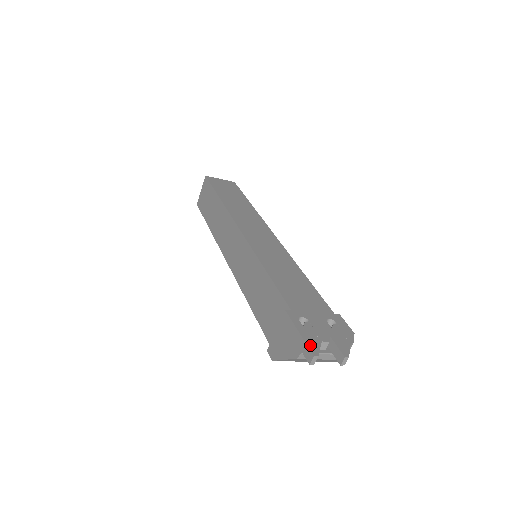
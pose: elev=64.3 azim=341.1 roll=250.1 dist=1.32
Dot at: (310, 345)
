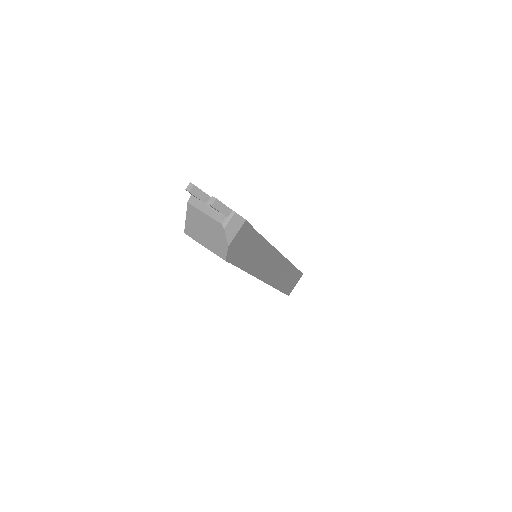
Dot at: occluded
